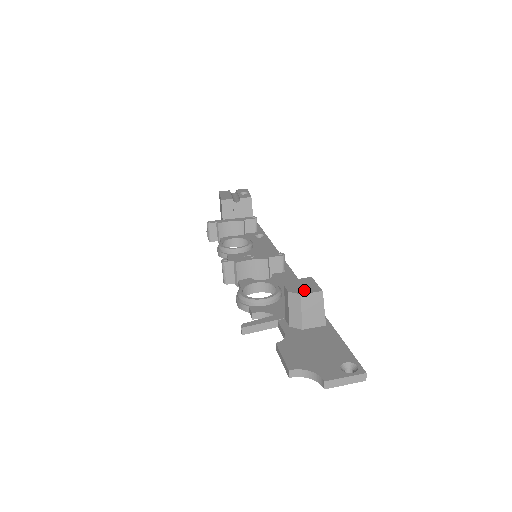
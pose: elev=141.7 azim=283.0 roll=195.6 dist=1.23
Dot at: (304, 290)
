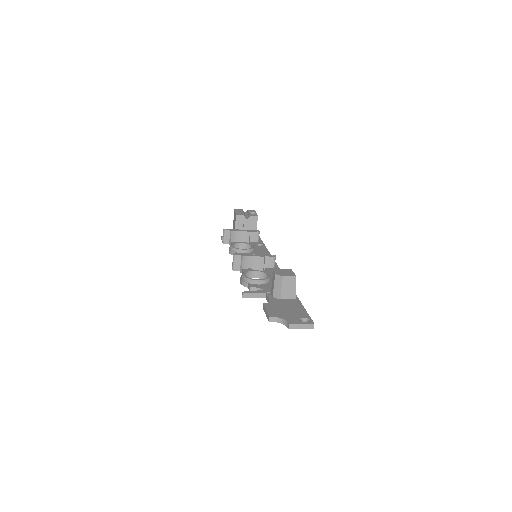
Dot at: (285, 274)
